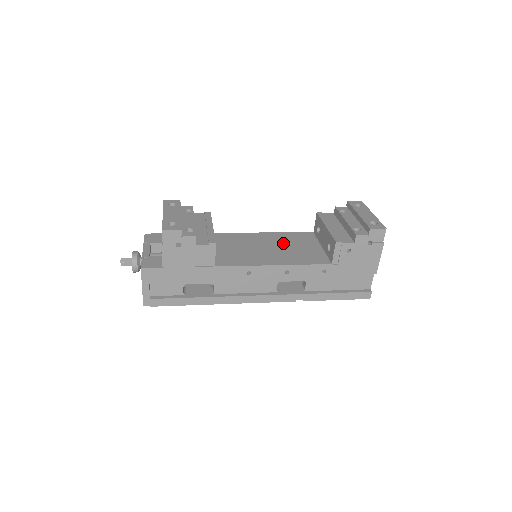
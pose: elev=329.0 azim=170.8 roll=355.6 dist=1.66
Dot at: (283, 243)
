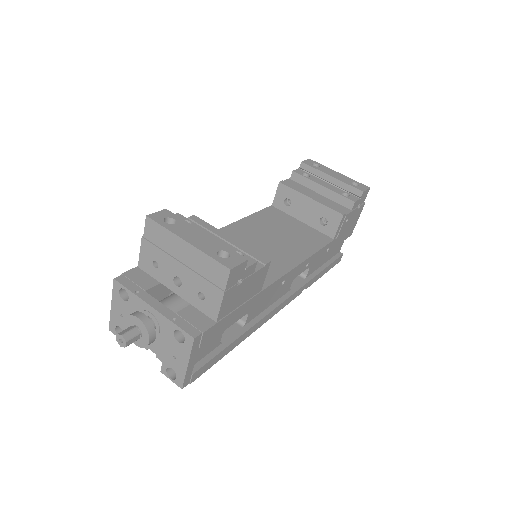
Dot at: (270, 230)
